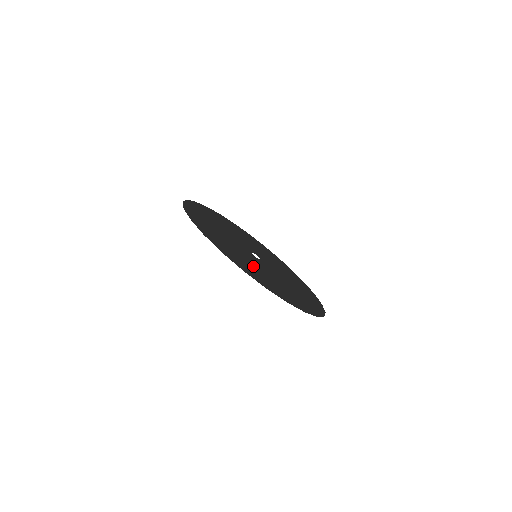
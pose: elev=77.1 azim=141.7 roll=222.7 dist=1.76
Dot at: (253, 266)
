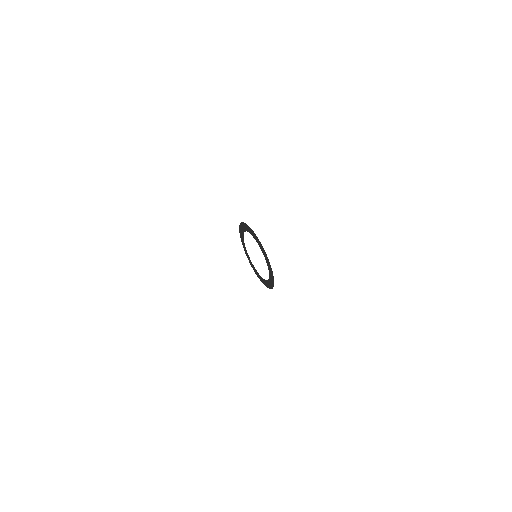
Dot at: occluded
